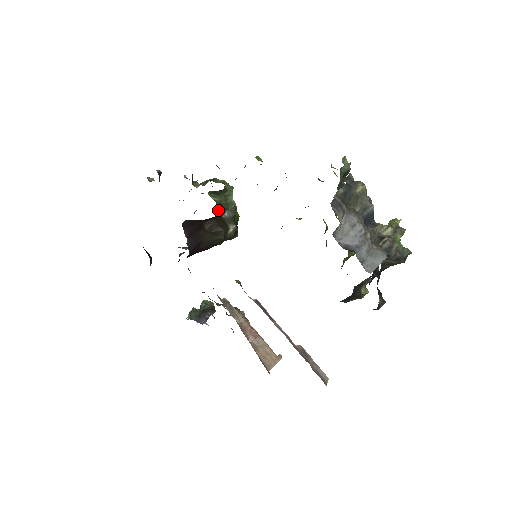
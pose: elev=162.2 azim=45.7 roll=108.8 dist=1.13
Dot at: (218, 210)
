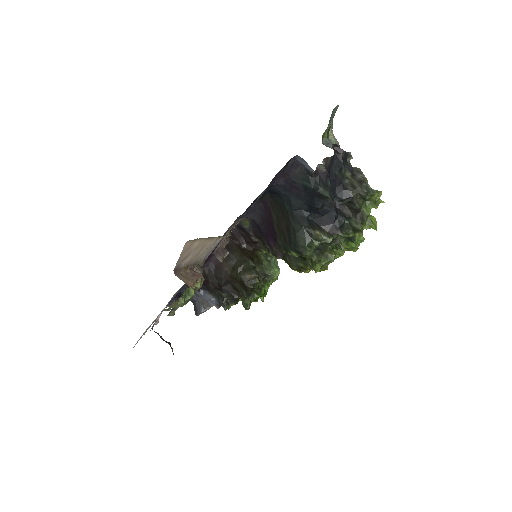
Dot at: (258, 256)
